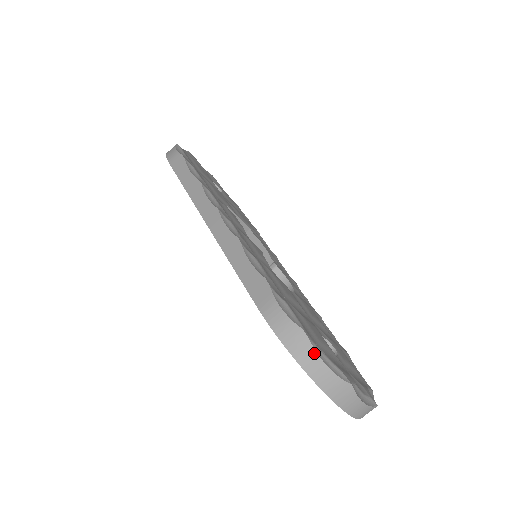
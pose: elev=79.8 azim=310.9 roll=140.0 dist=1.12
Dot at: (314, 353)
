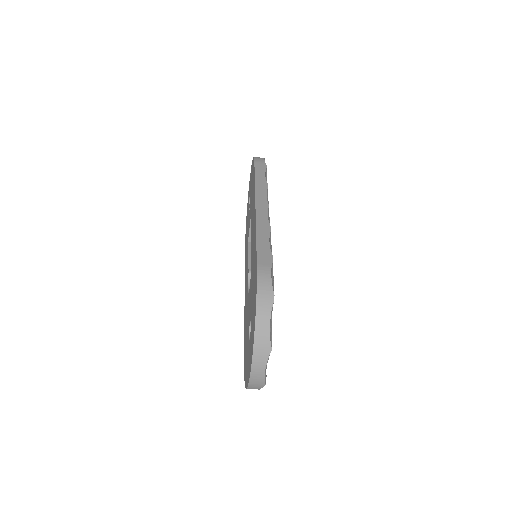
Dot at: (270, 312)
